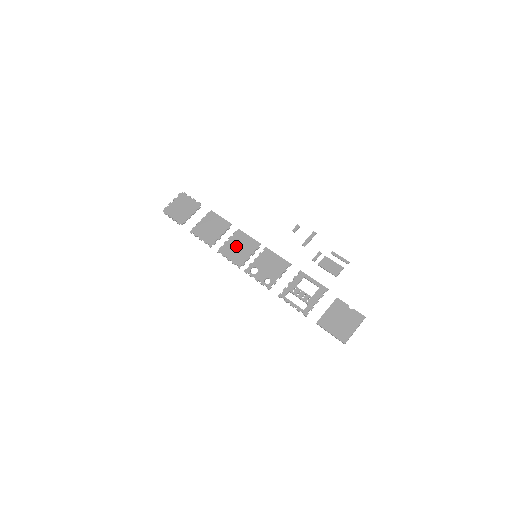
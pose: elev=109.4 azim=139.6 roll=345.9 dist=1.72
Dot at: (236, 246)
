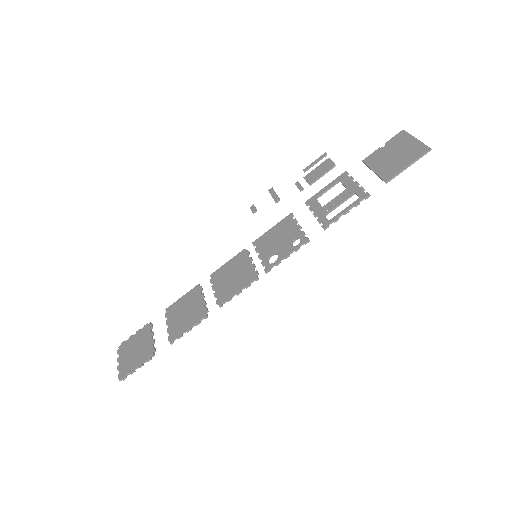
Dot at: (228, 280)
